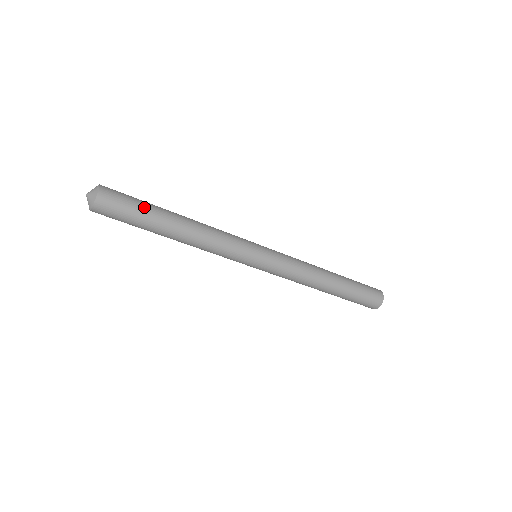
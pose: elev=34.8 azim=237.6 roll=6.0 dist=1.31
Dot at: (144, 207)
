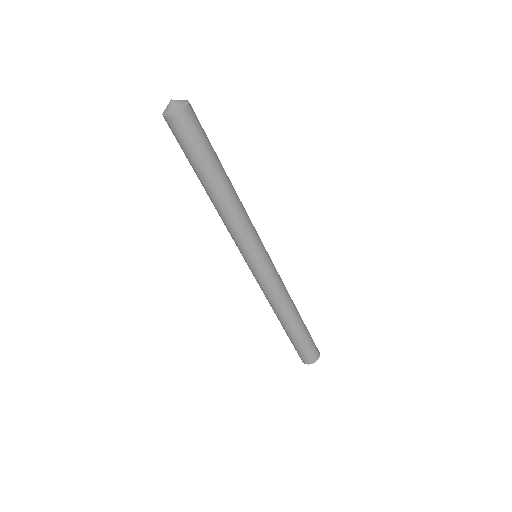
Dot at: occluded
